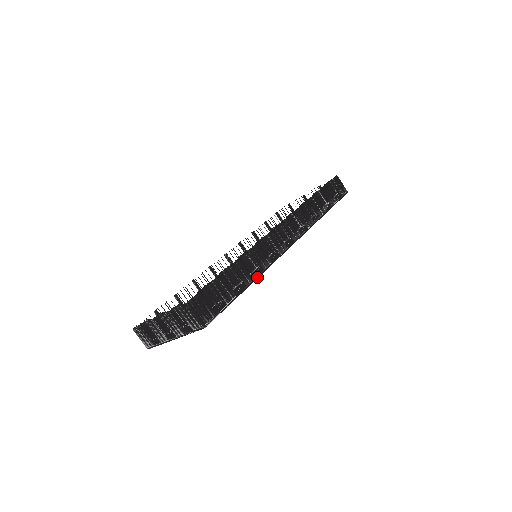
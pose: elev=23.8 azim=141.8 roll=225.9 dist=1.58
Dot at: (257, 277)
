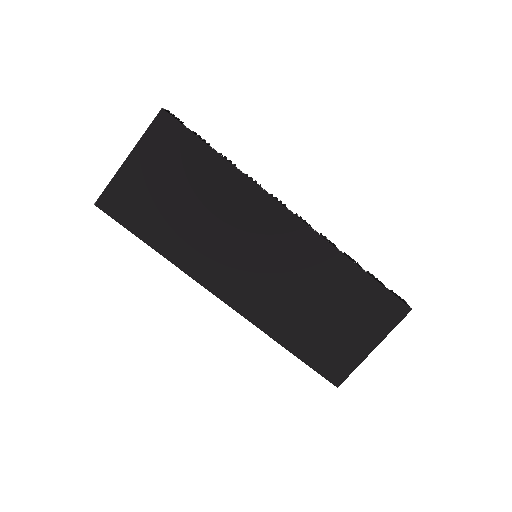
Dot at: (236, 167)
